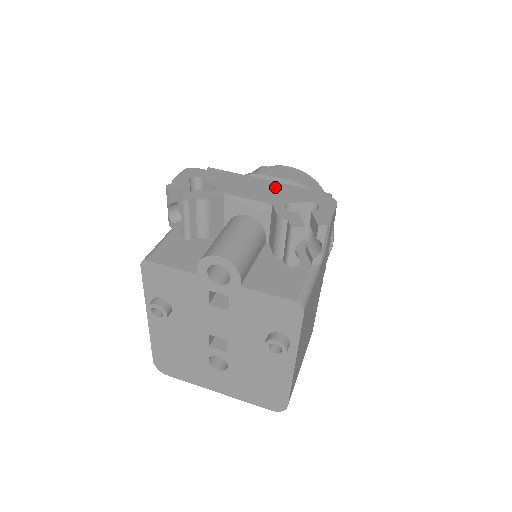
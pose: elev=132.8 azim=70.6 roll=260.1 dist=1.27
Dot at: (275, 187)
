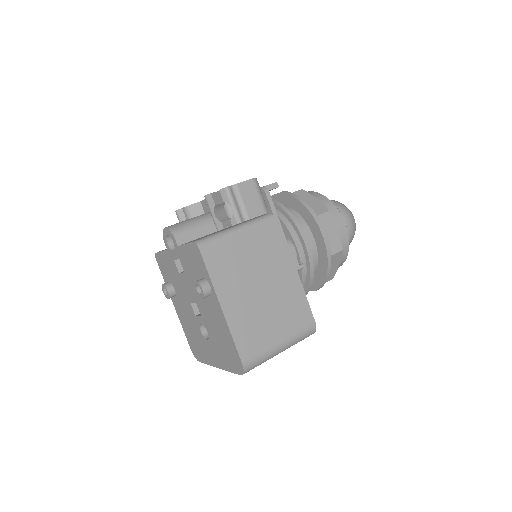
Dot at: occluded
